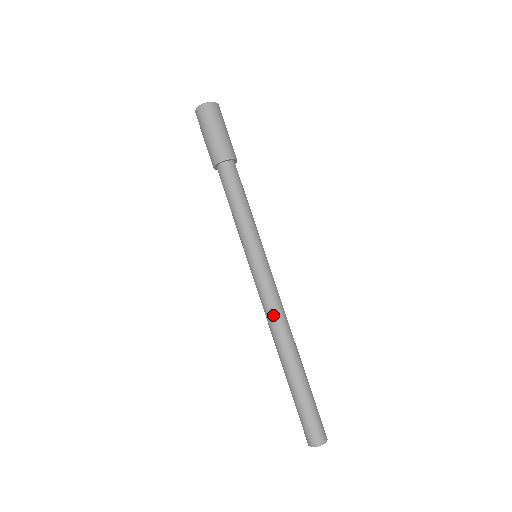
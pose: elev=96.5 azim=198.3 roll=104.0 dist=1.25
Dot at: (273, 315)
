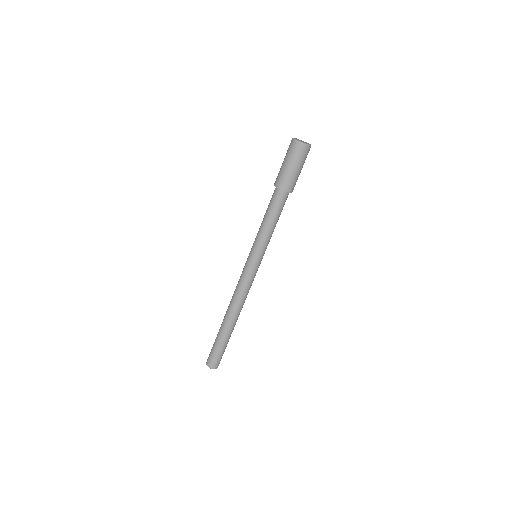
Dot at: (237, 294)
